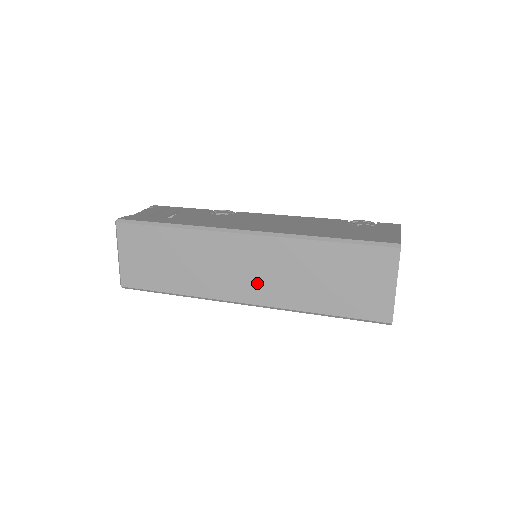
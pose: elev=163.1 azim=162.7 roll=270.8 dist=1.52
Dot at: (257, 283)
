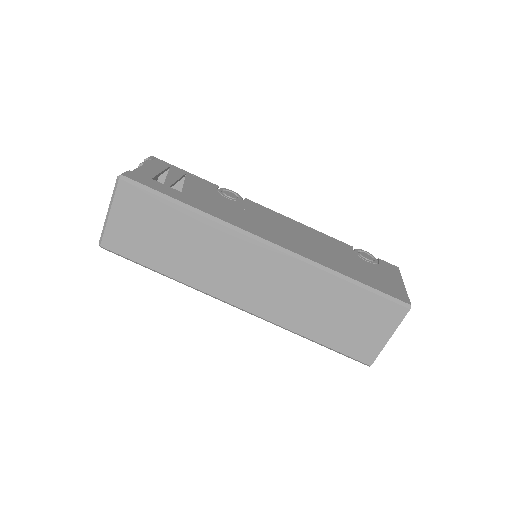
Dot at: (258, 293)
